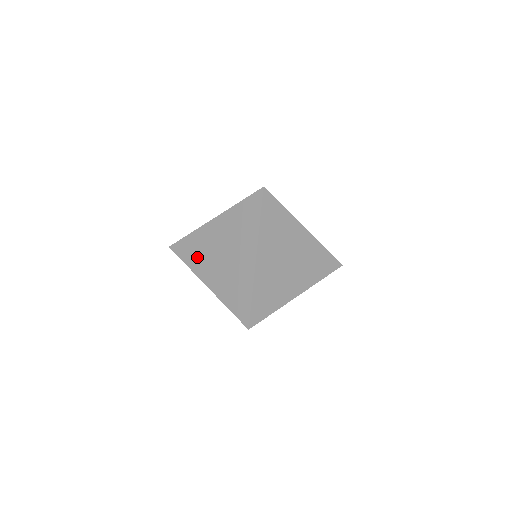
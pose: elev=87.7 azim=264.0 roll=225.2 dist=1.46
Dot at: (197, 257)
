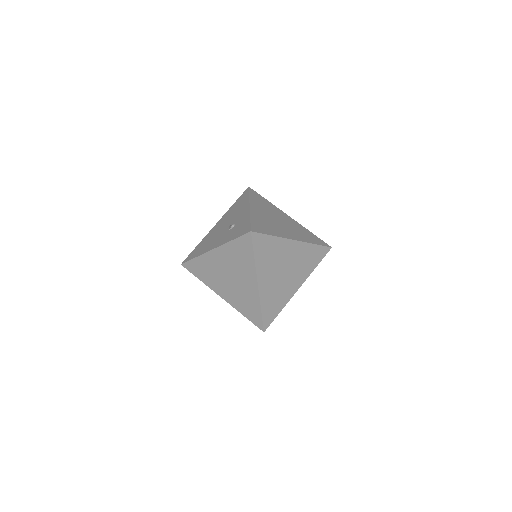
Dot at: (208, 276)
